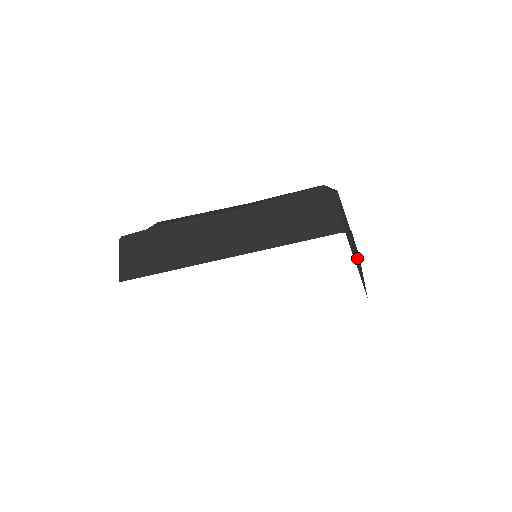
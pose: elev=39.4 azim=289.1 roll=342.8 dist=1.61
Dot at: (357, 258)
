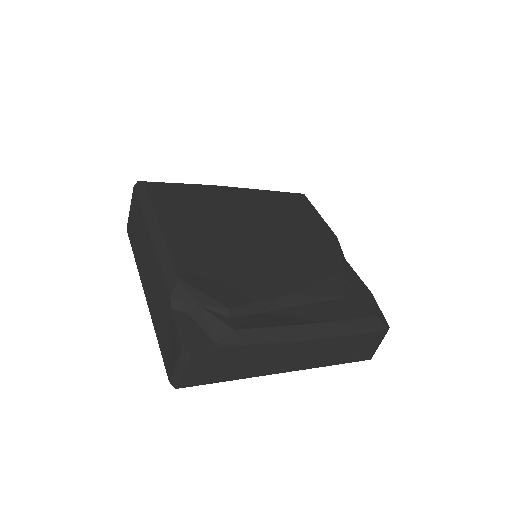
Dot at: occluded
